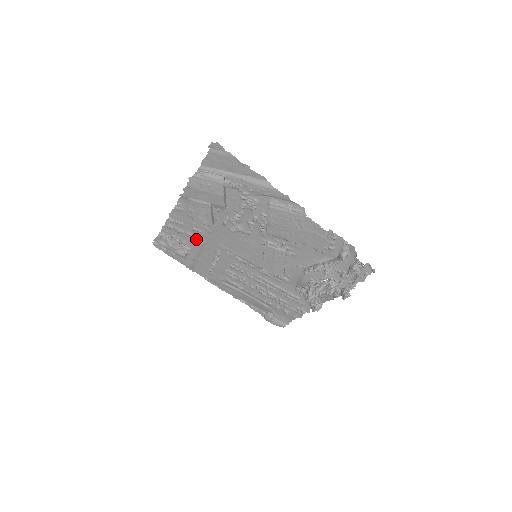
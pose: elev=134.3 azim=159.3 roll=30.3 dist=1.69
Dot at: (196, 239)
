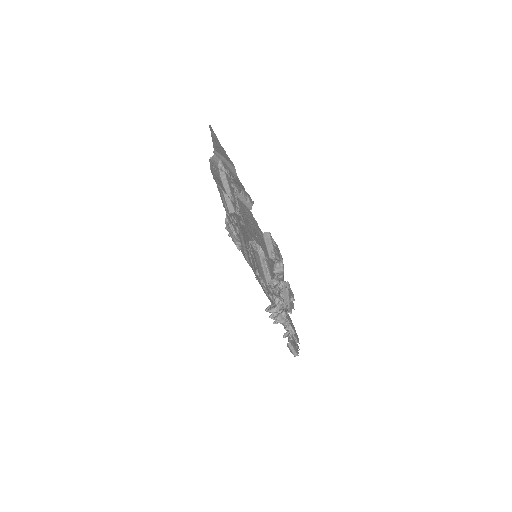
Dot at: occluded
